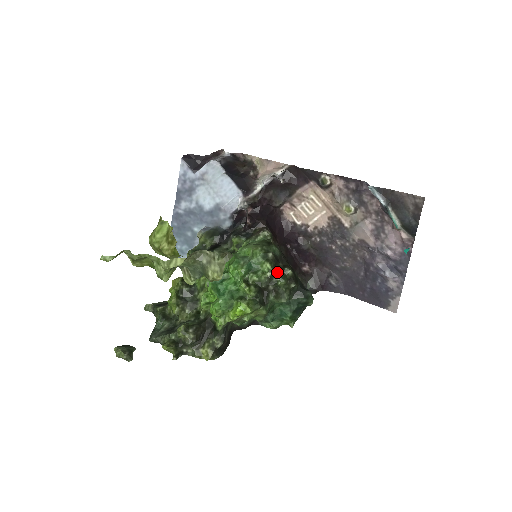
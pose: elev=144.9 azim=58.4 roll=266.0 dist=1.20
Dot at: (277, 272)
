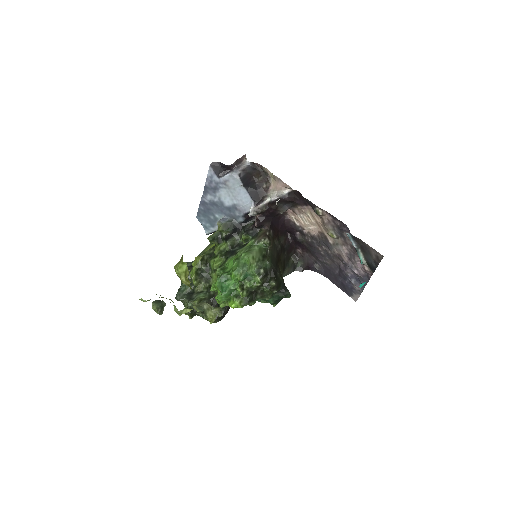
Dot at: (265, 283)
